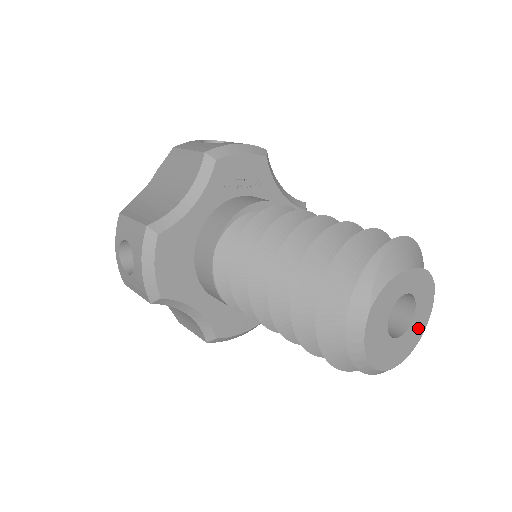
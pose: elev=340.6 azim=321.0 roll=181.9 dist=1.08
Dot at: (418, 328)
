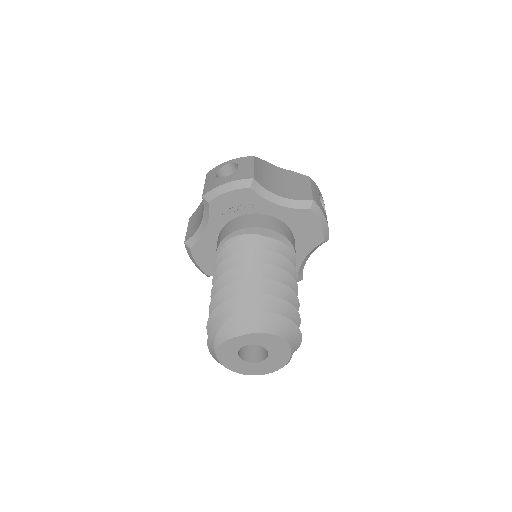
Dot at: (280, 357)
